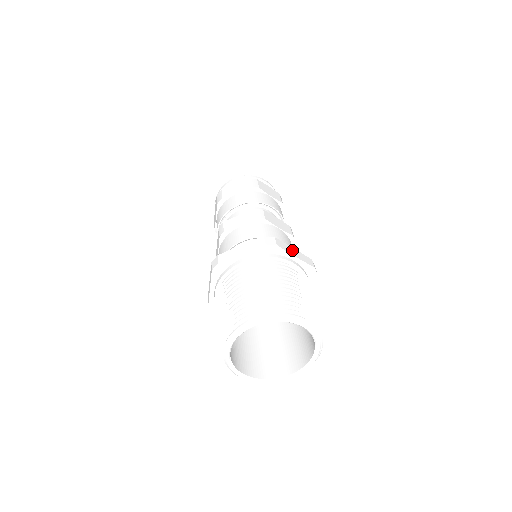
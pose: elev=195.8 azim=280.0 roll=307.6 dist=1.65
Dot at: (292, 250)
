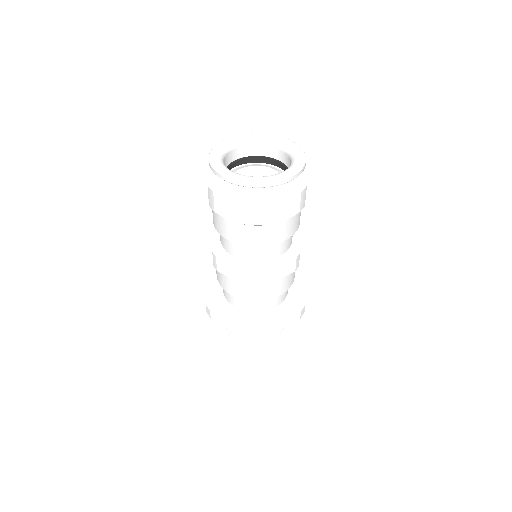
Dot at: occluded
